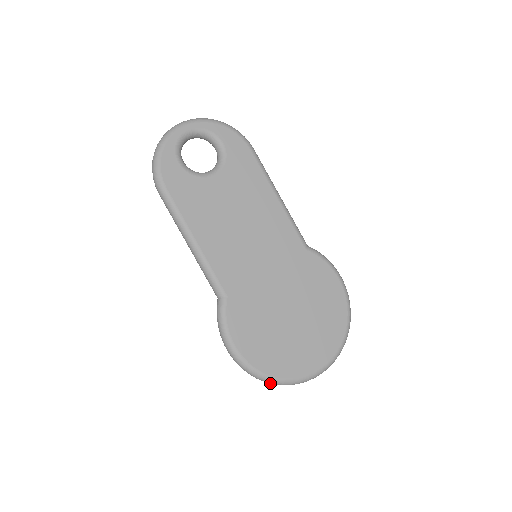
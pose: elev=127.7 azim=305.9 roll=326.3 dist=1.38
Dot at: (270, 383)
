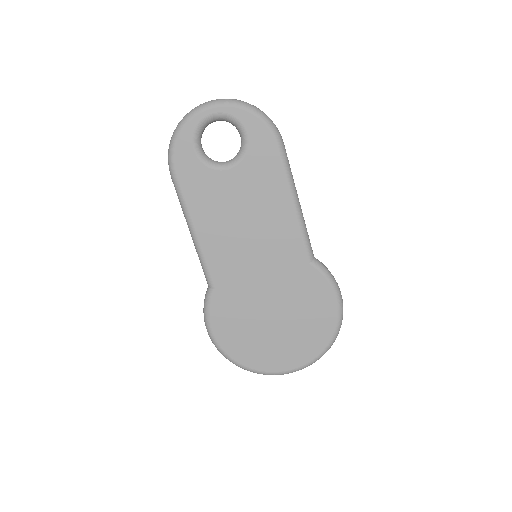
Dot at: (239, 366)
